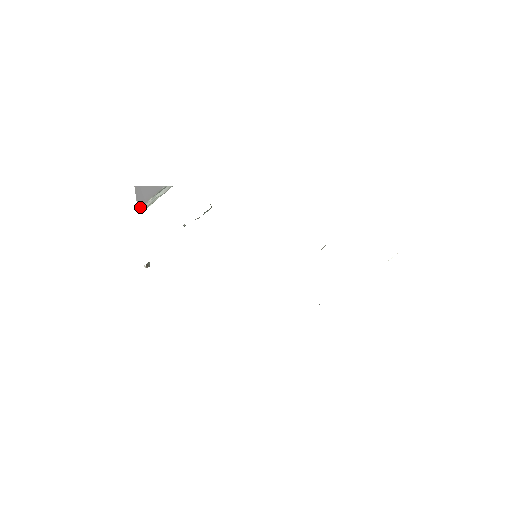
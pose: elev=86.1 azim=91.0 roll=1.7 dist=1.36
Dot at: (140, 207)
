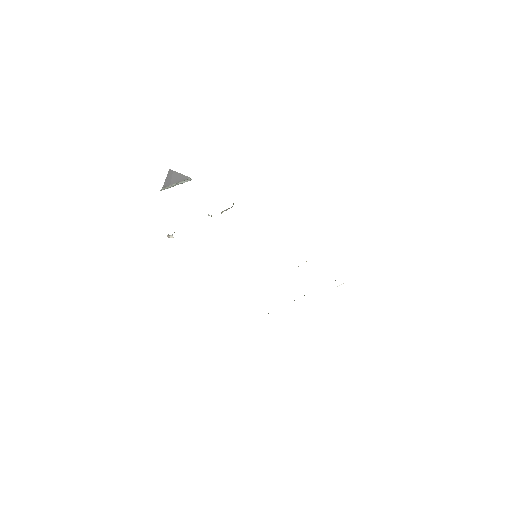
Dot at: (164, 187)
